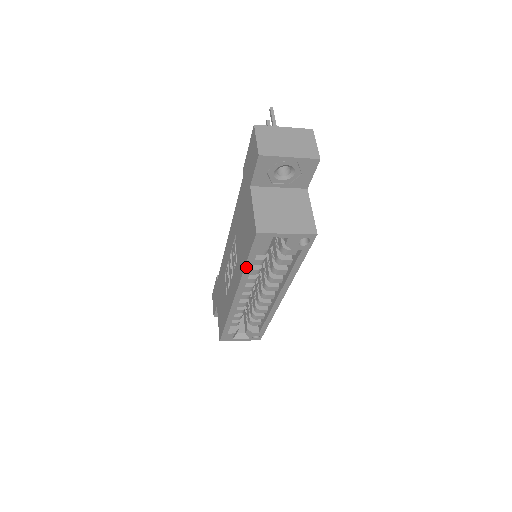
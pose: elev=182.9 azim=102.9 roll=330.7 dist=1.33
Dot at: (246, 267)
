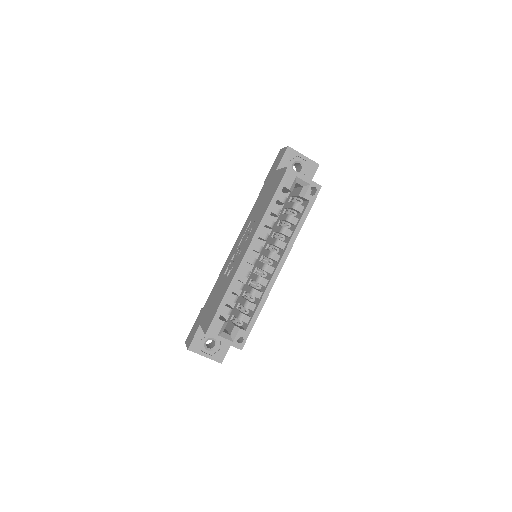
Dot at: (270, 206)
